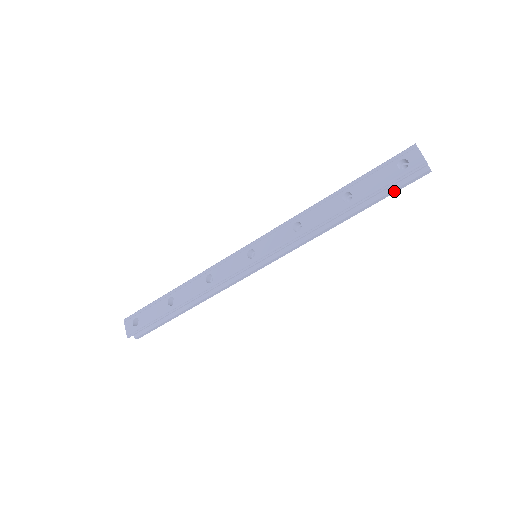
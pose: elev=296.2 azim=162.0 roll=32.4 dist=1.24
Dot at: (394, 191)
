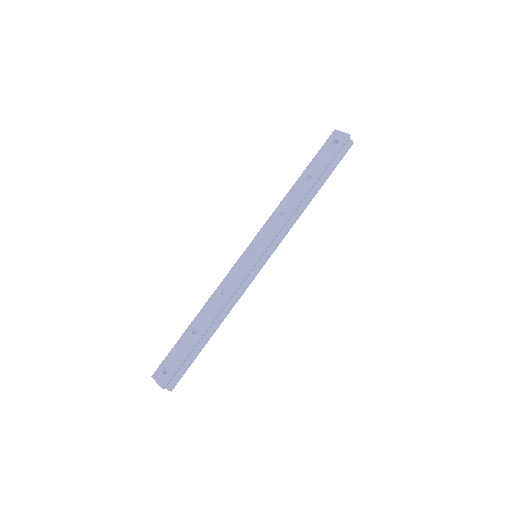
Dot at: (336, 164)
